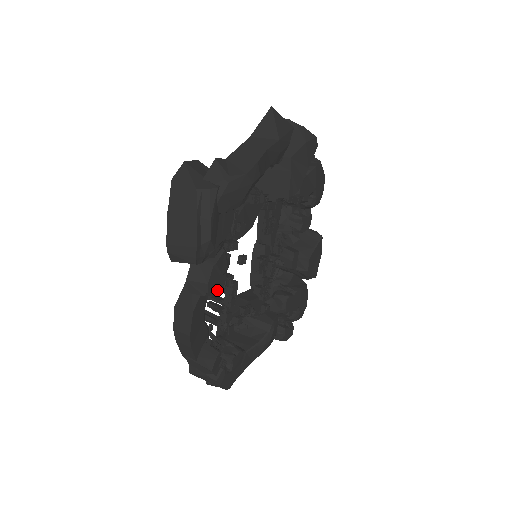
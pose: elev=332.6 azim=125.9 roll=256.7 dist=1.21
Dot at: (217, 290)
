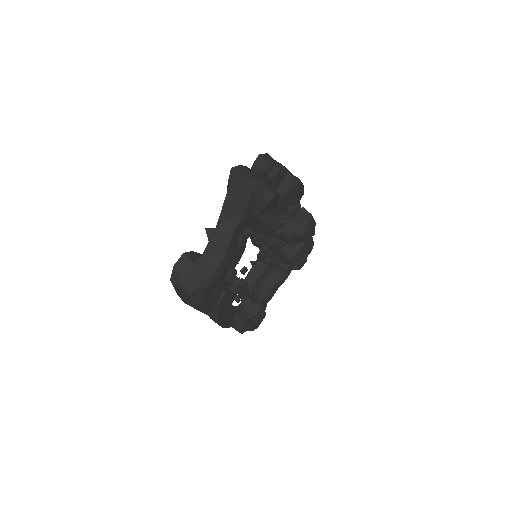
Dot at: occluded
